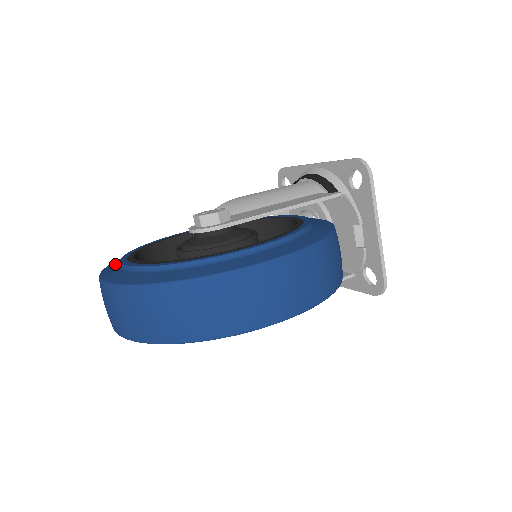
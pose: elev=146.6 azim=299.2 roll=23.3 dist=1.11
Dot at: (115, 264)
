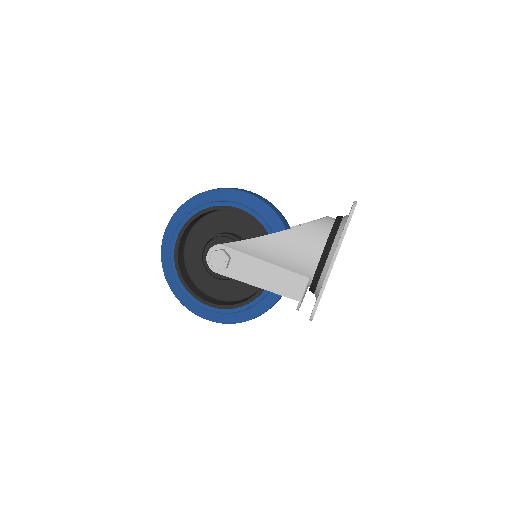
Dot at: (179, 219)
